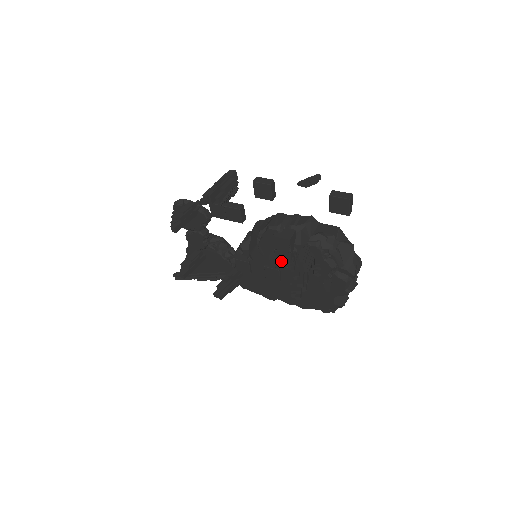
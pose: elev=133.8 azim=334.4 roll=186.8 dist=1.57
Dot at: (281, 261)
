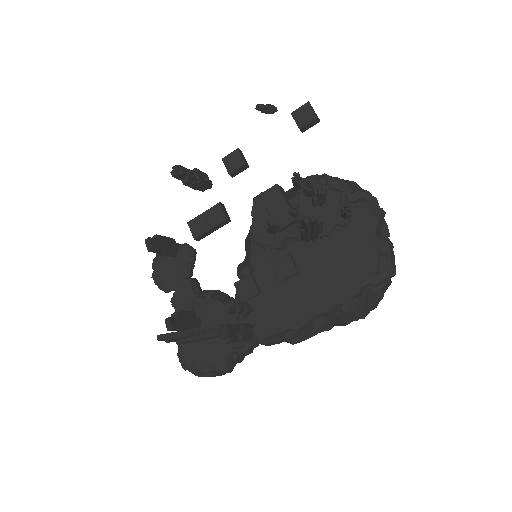
Dot at: (281, 222)
